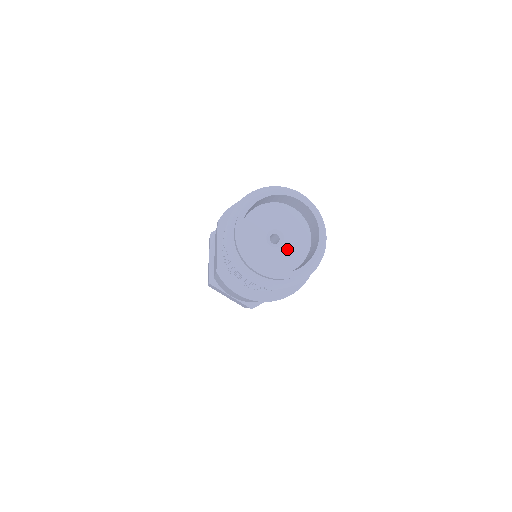
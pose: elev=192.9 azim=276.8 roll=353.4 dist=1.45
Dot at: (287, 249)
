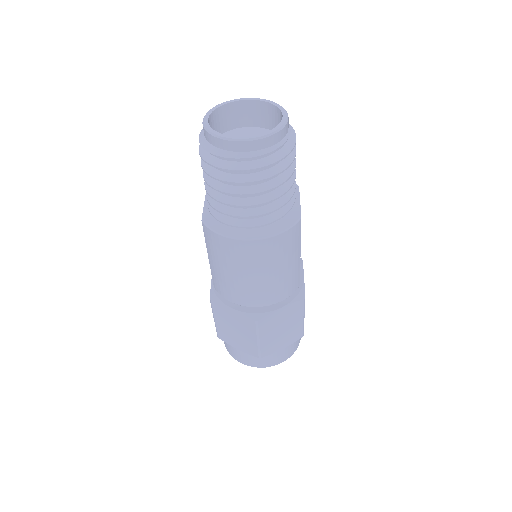
Dot at: occluded
